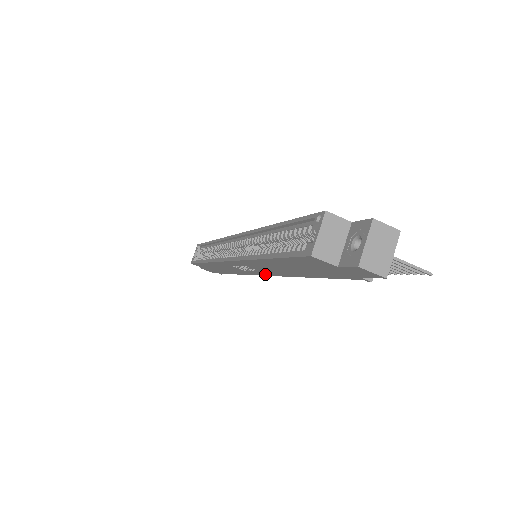
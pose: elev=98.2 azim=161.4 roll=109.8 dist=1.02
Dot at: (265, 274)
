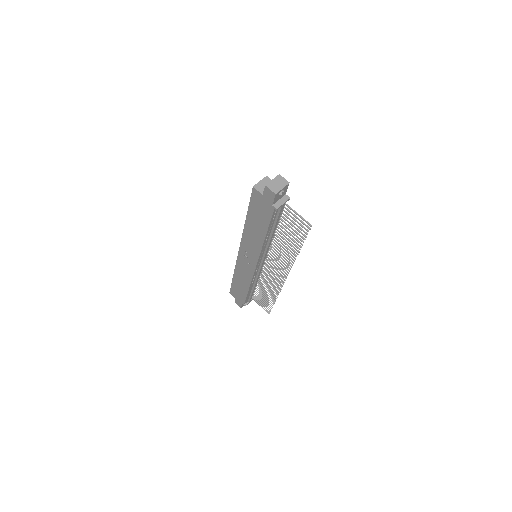
Dot at: (255, 261)
